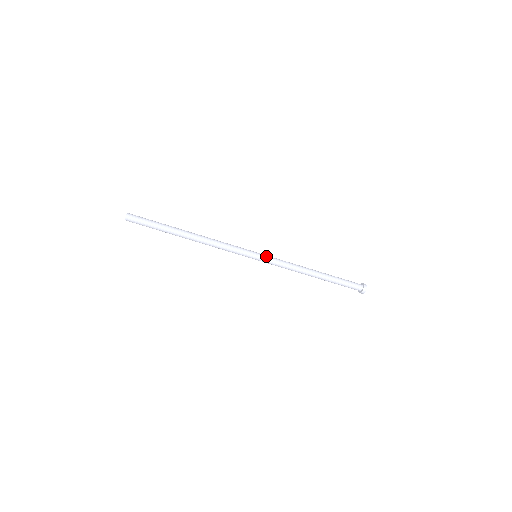
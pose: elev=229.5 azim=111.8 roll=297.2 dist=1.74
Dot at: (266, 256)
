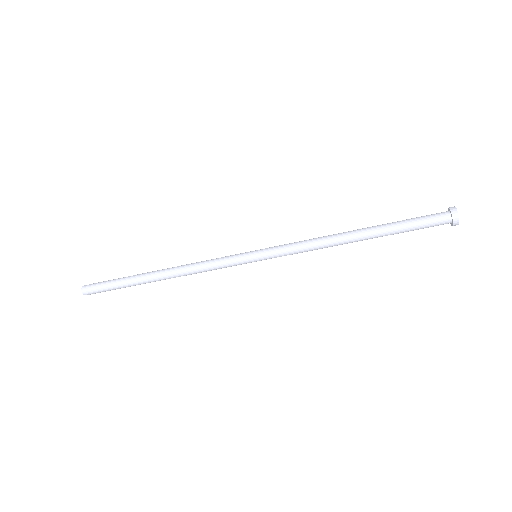
Dot at: (268, 252)
